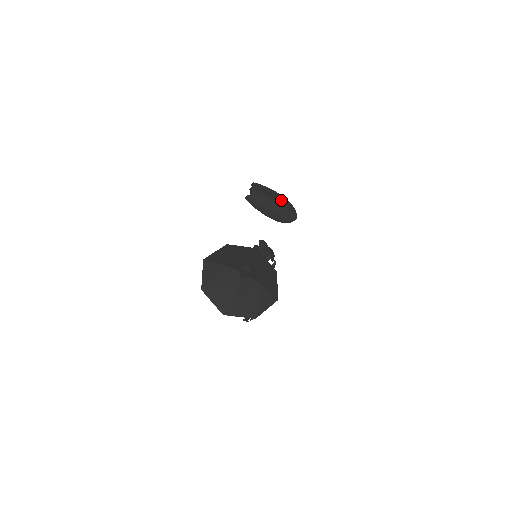
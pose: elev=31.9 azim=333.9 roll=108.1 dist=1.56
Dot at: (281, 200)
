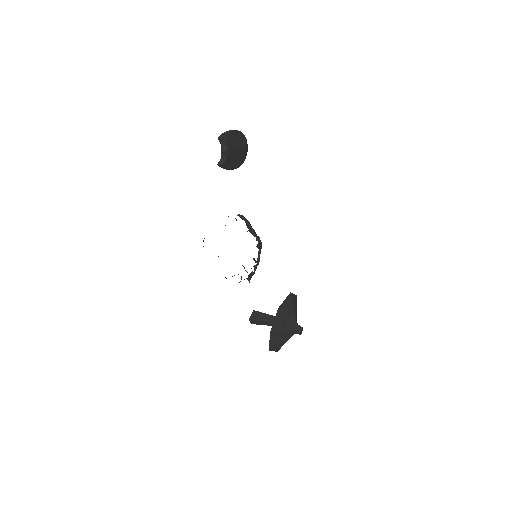
Dot at: (240, 140)
